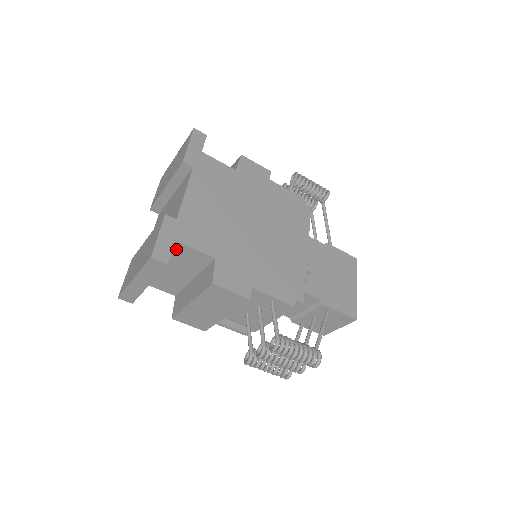
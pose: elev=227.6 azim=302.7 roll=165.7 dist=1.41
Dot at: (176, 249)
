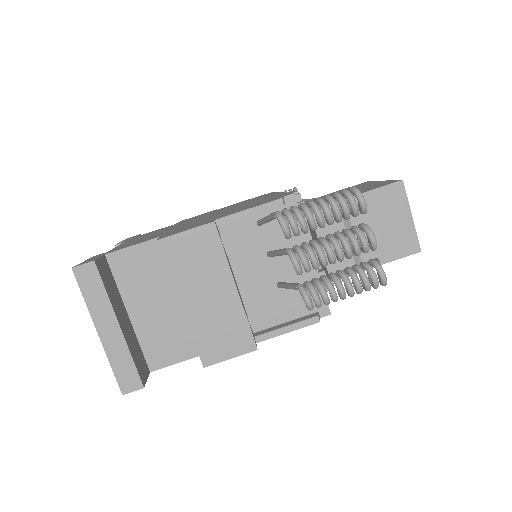
Dot at: (119, 268)
